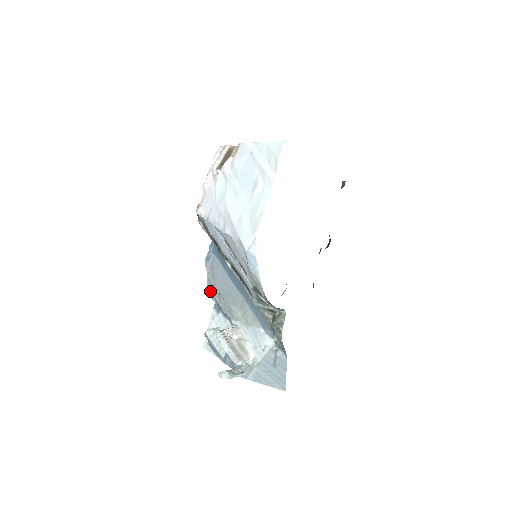
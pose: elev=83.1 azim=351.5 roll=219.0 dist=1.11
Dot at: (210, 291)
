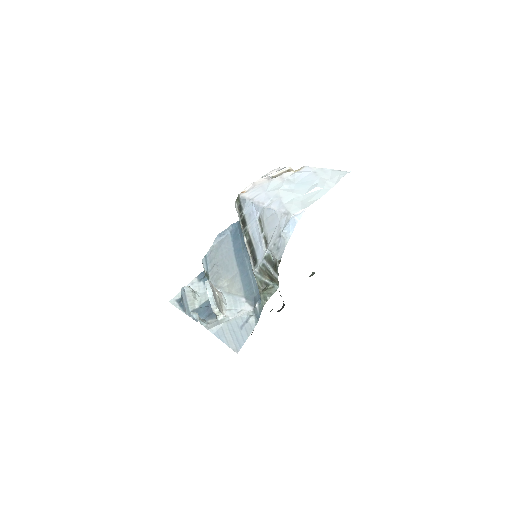
Dot at: (206, 260)
